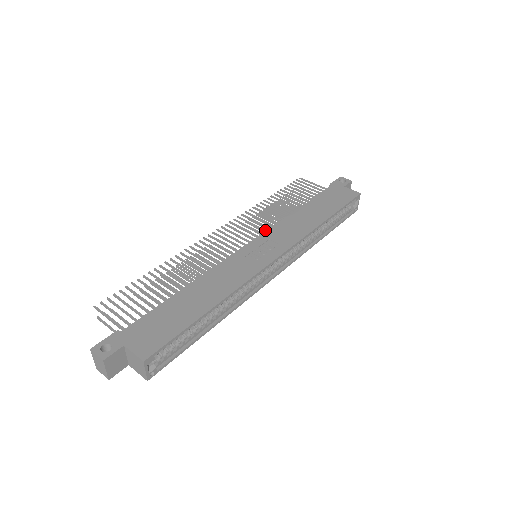
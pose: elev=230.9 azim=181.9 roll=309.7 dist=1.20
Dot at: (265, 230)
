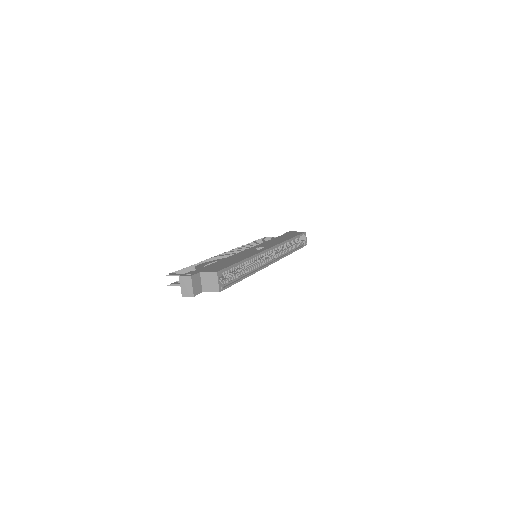
Dot at: occluded
